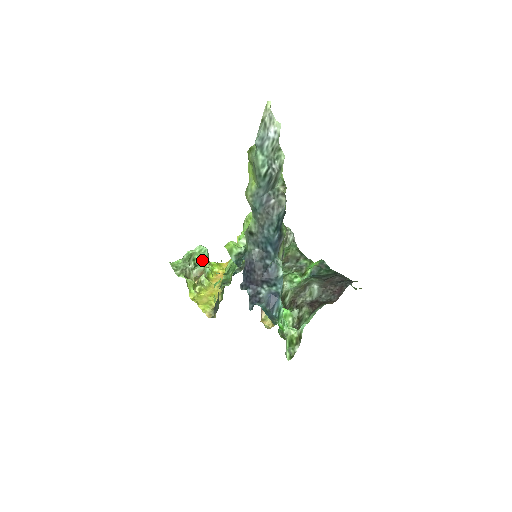
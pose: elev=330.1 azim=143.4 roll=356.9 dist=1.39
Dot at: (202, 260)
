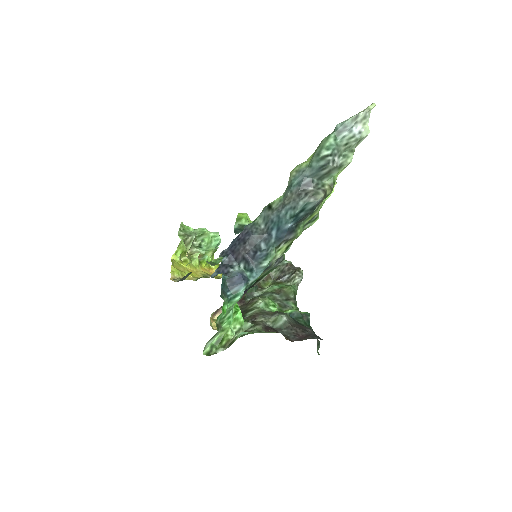
Dot at: (209, 246)
